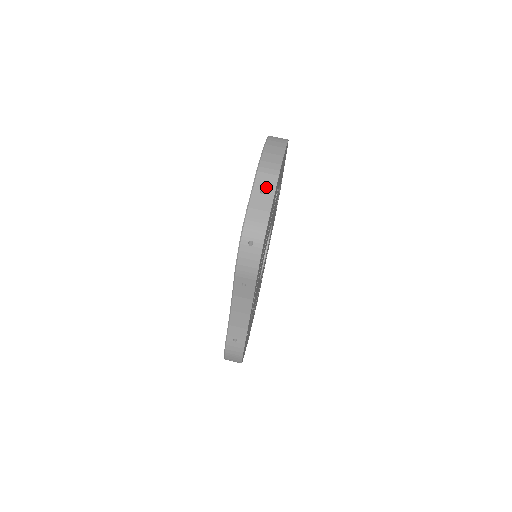
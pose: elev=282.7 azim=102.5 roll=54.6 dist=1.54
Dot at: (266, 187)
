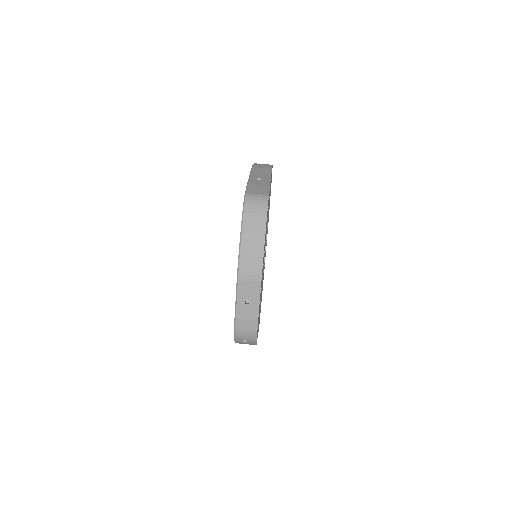
Dot at: (250, 296)
